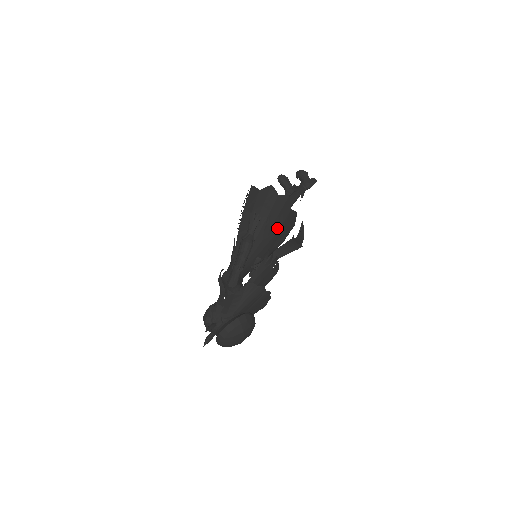
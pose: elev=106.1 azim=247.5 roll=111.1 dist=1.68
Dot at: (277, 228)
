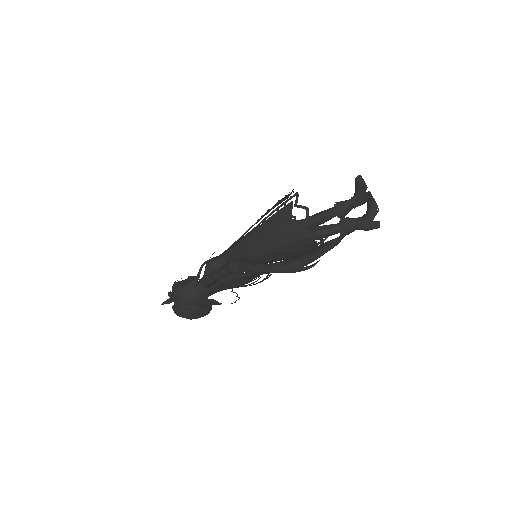
Dot at: (283, 258)
